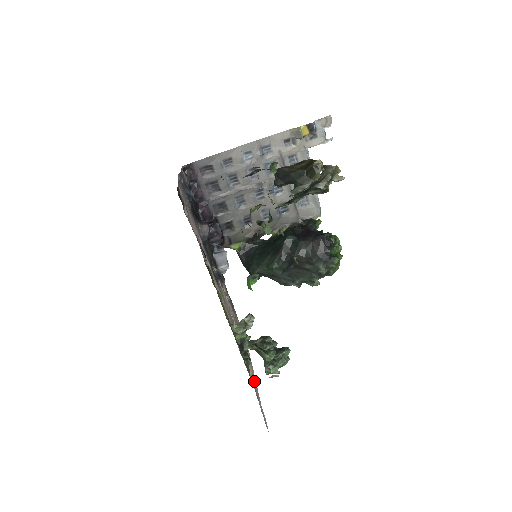
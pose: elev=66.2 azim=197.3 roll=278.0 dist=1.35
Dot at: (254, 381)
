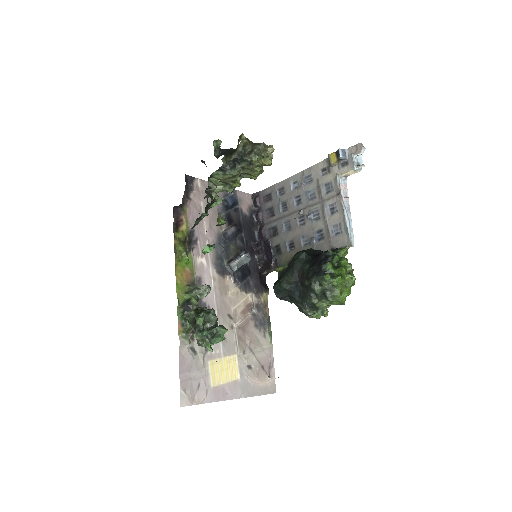
Dot at: (182, 340)
